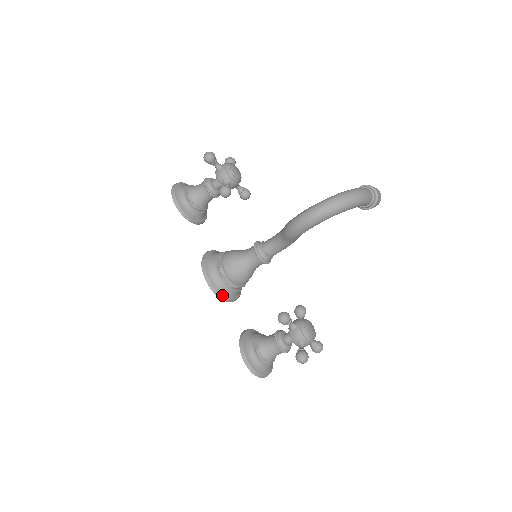
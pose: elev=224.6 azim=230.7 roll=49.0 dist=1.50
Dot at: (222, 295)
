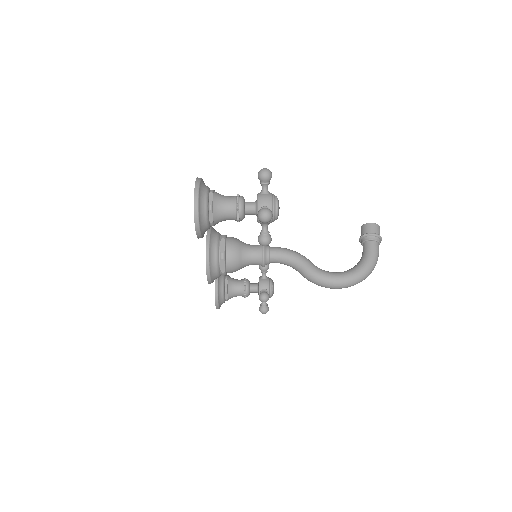
Dot at: occluded
